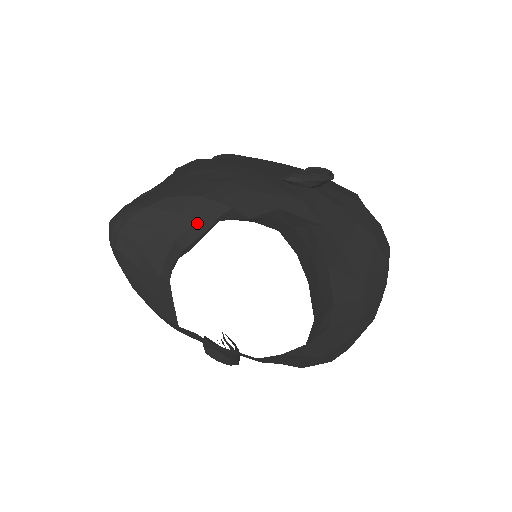
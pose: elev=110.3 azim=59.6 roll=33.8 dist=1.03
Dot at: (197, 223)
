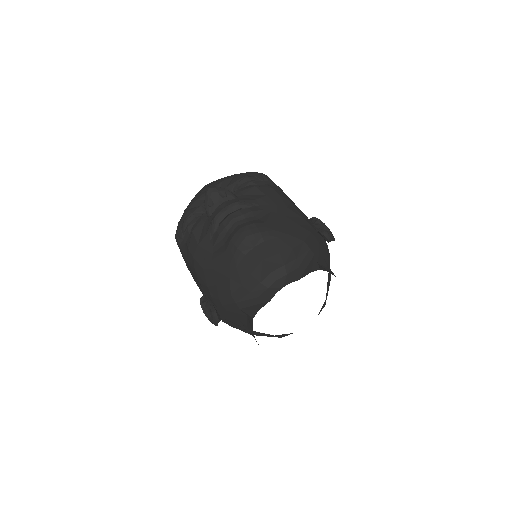
Dot at: (298, 259)
